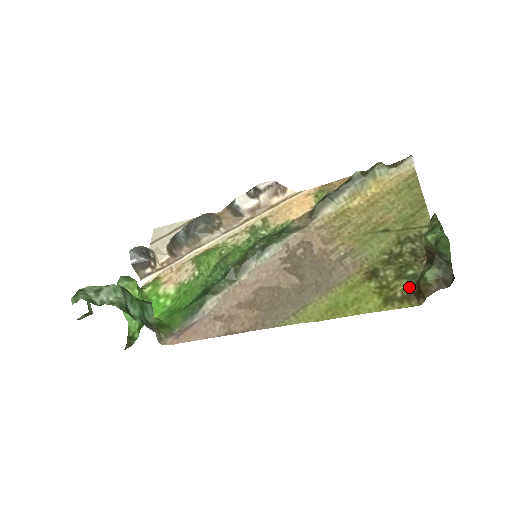
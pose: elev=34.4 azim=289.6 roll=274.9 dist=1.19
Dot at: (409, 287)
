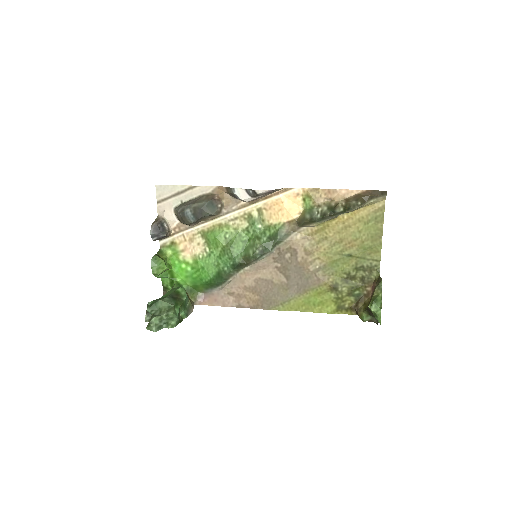
Dot at: (354, 302)
